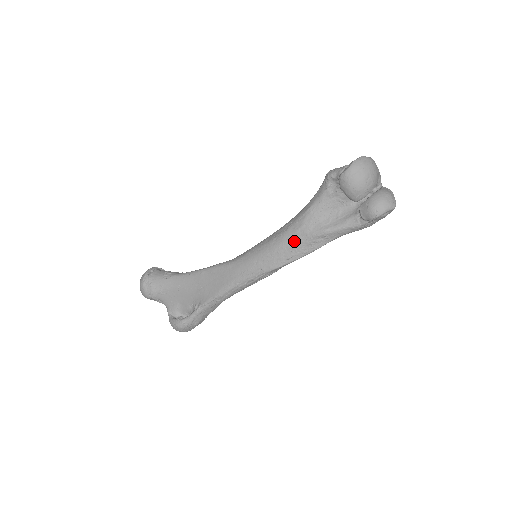
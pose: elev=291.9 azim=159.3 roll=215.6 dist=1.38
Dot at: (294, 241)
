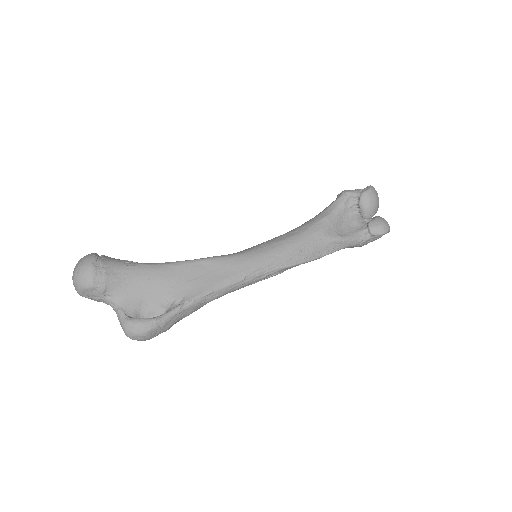
Dot at: (313, 242)
